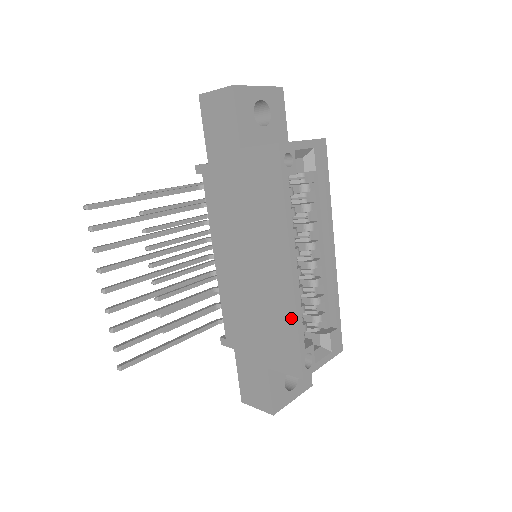
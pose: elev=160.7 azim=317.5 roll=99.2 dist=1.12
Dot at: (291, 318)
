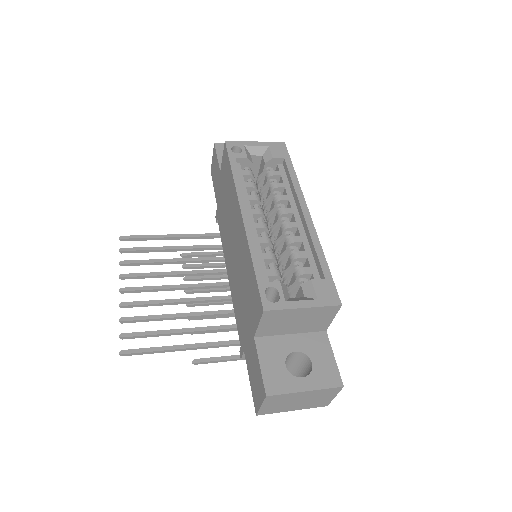
Dot at: (249, 257)
